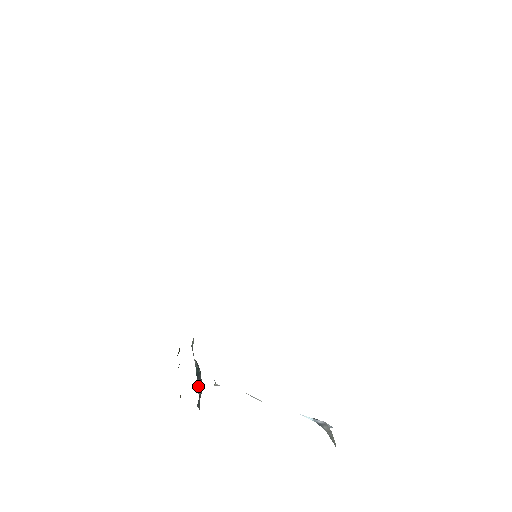
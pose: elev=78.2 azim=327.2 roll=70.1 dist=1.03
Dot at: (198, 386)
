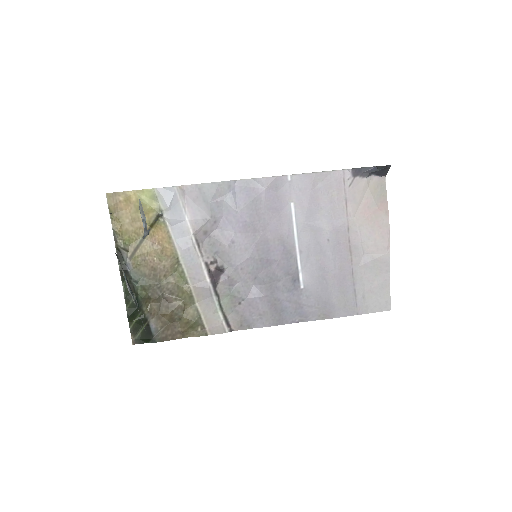
Dot at: occluded
